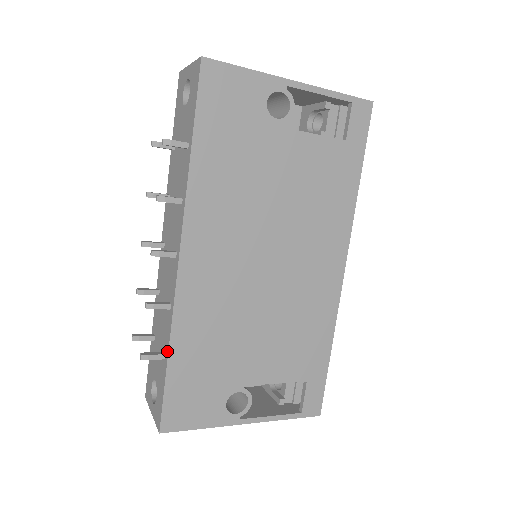
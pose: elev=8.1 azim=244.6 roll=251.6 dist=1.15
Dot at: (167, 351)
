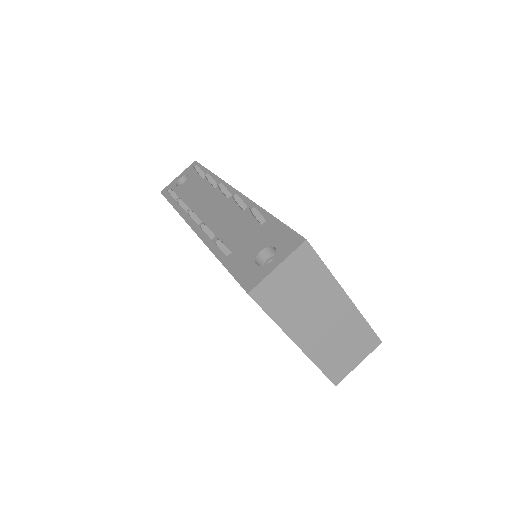
Dot at: (266, 214)
